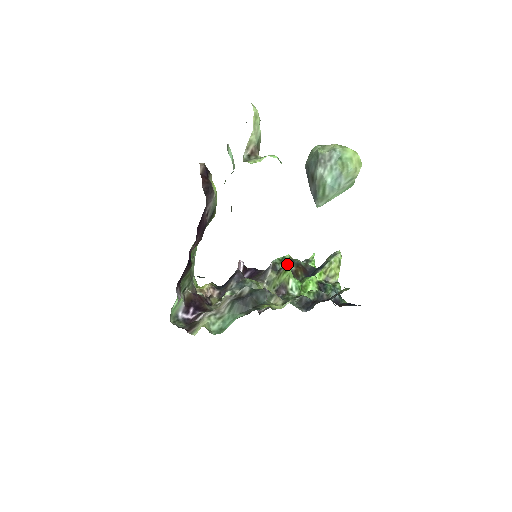
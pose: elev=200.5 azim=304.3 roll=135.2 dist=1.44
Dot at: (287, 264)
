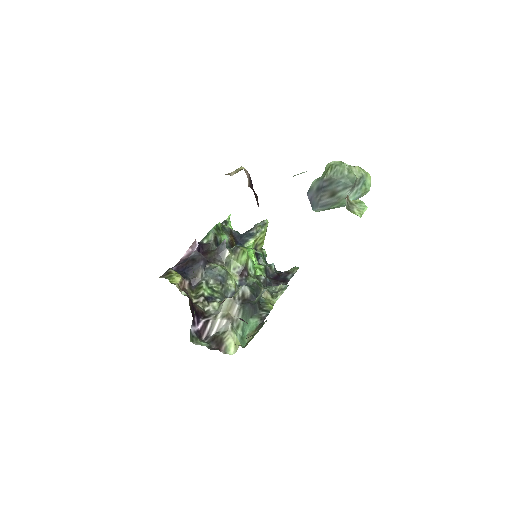
Dot at: (222, 233)
